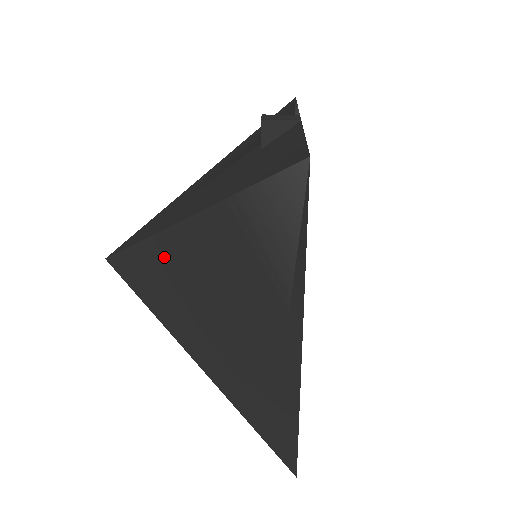
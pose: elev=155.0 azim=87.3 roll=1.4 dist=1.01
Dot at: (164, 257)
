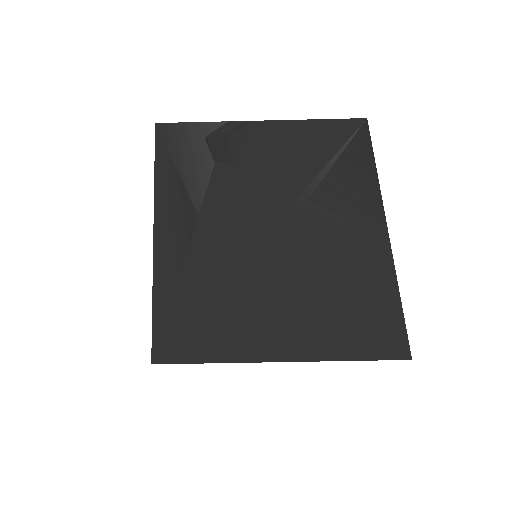
Dot at: (237, 299)
